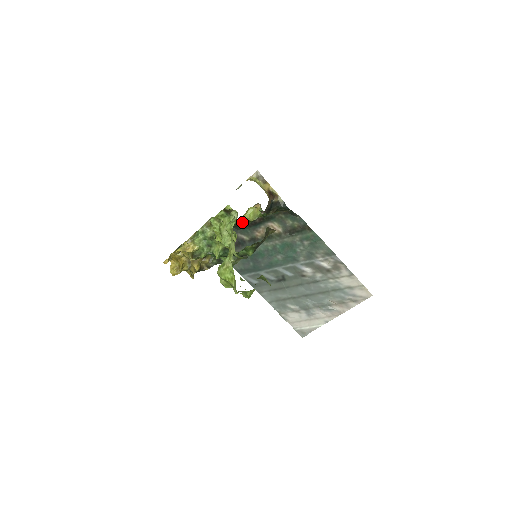
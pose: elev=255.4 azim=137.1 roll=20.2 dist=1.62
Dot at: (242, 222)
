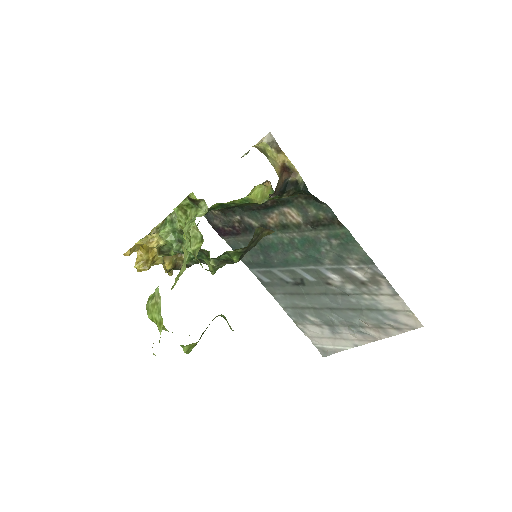
Dot at: (247, 203)
